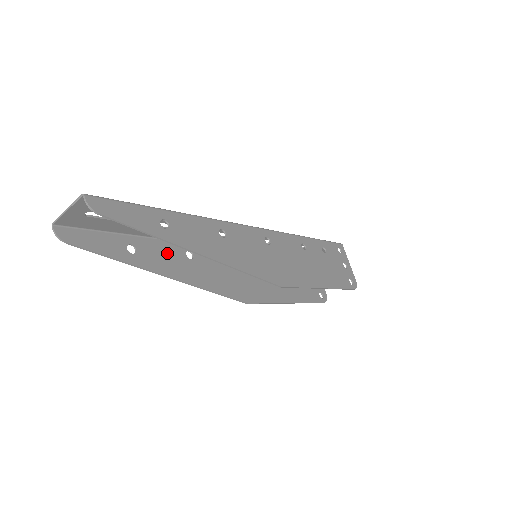
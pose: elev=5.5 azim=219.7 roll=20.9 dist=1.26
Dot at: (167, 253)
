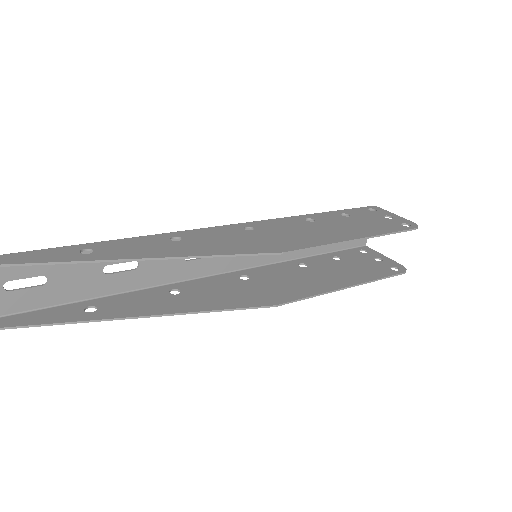
Dot at: (141, 299)
